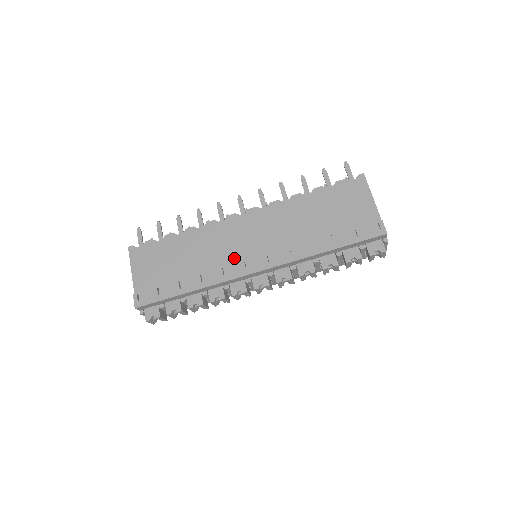
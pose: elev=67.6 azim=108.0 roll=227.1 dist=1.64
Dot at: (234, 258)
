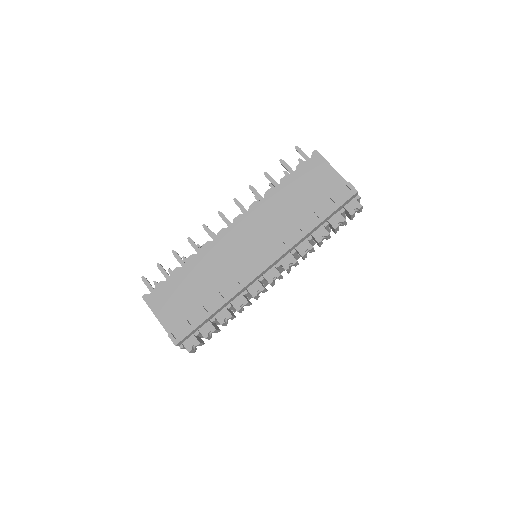
Dot at: (241, 266)
